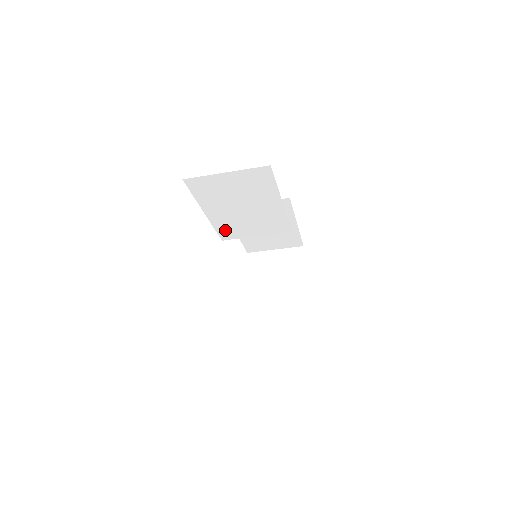
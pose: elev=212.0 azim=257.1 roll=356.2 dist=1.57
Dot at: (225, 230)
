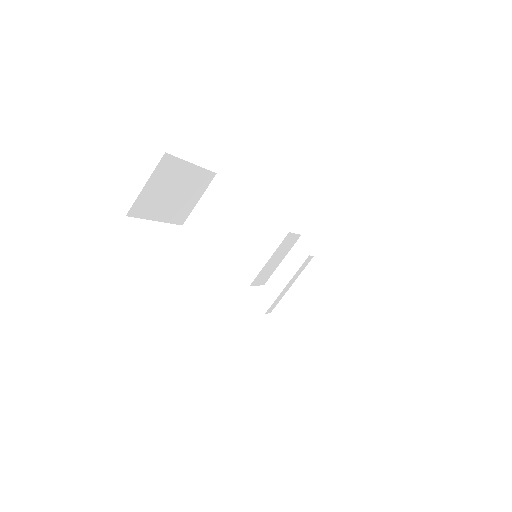
Dot at: (241, 268)
